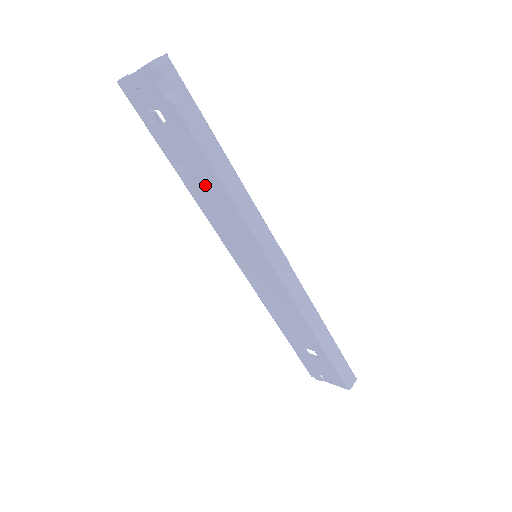
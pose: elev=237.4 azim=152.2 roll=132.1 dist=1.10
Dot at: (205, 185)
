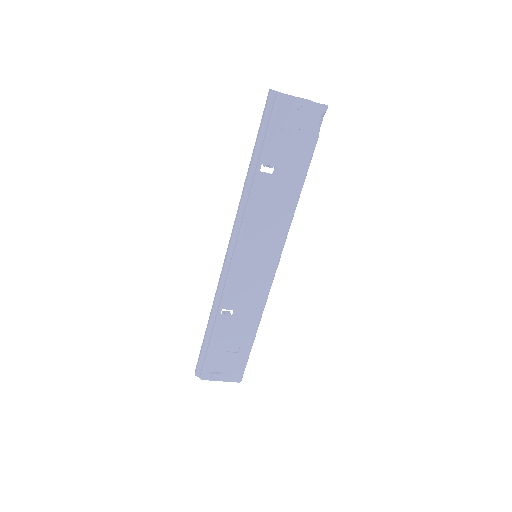
Dot at: (280, 191)
